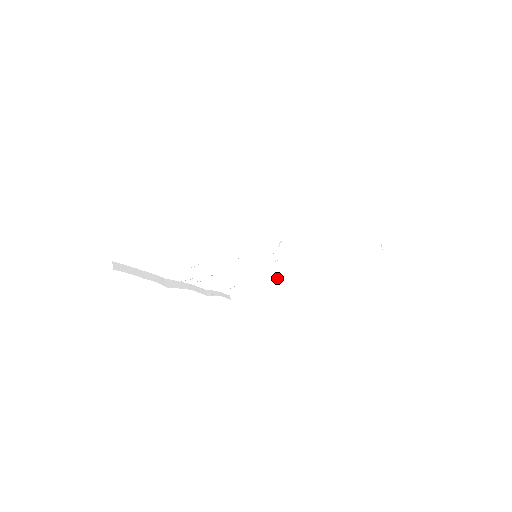
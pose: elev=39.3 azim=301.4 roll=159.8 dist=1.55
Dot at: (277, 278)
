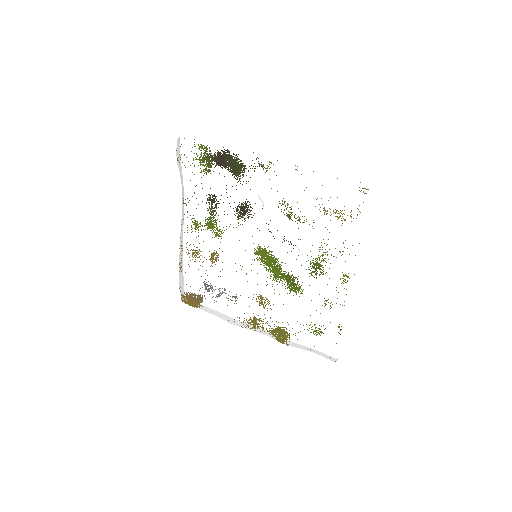
Dot at: occluded
